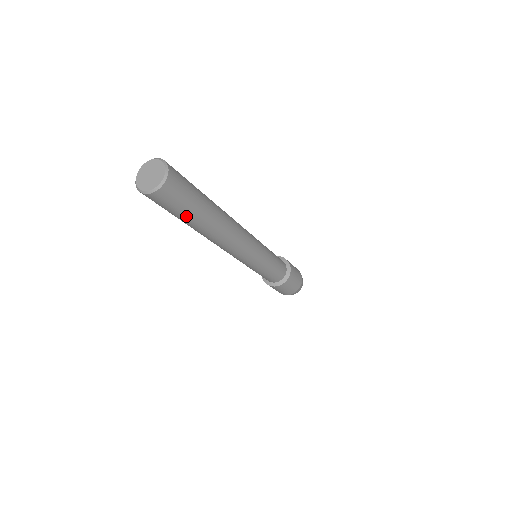
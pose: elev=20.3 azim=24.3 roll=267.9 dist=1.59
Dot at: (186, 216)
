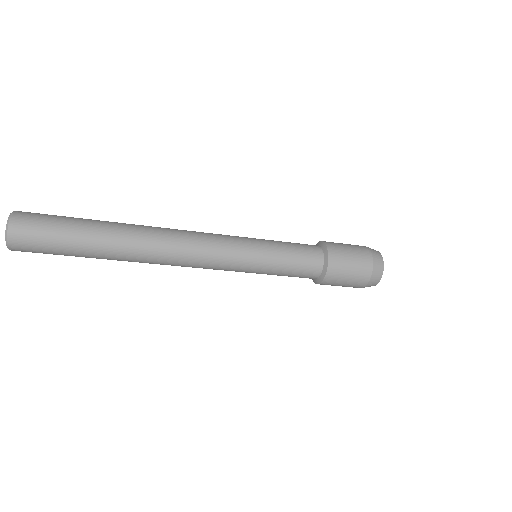
Dot at: (73, 243)
